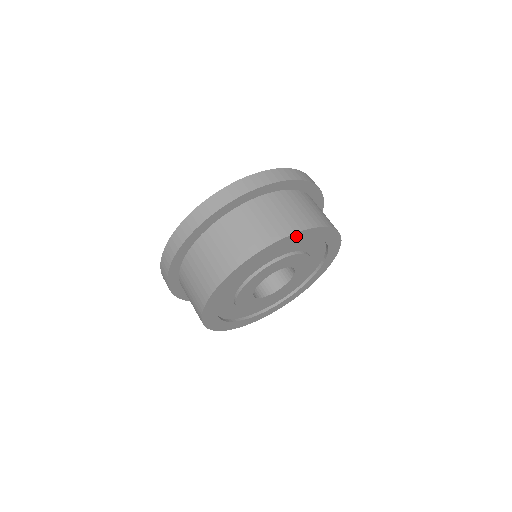
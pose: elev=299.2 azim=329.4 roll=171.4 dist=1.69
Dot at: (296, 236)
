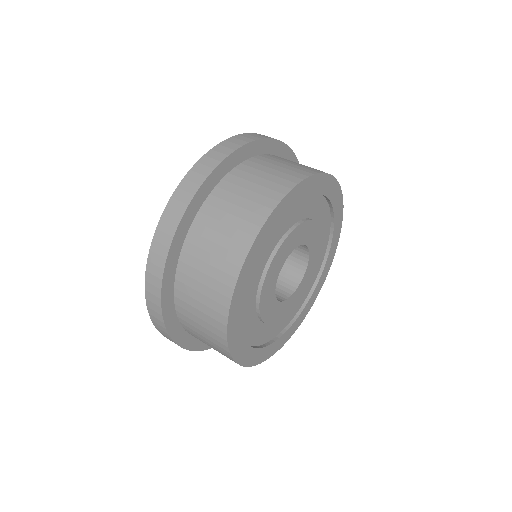
Dot at: (294, 194)
